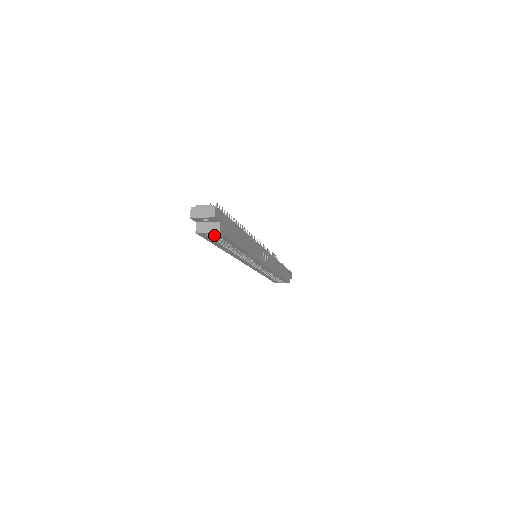
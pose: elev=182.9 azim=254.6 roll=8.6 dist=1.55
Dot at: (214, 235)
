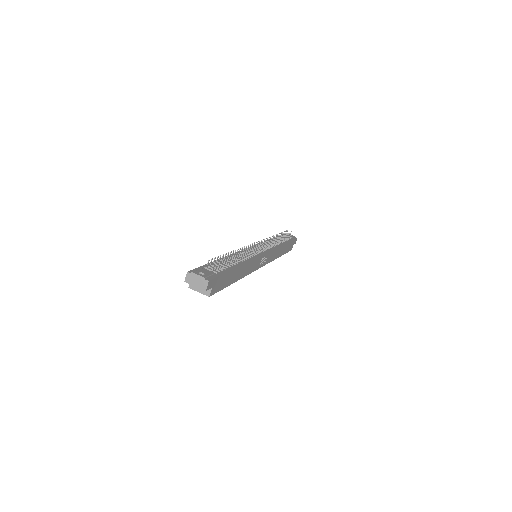
Dot at: occluded
